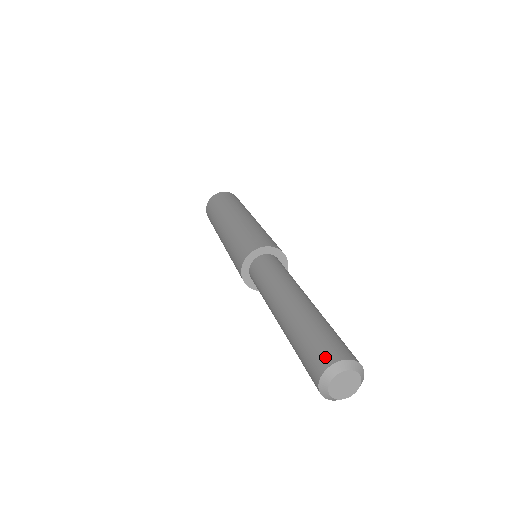
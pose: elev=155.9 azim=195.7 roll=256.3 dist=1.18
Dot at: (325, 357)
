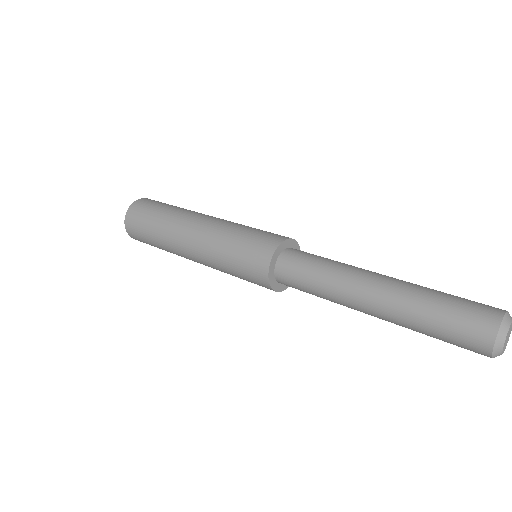
Dot at: occluded
